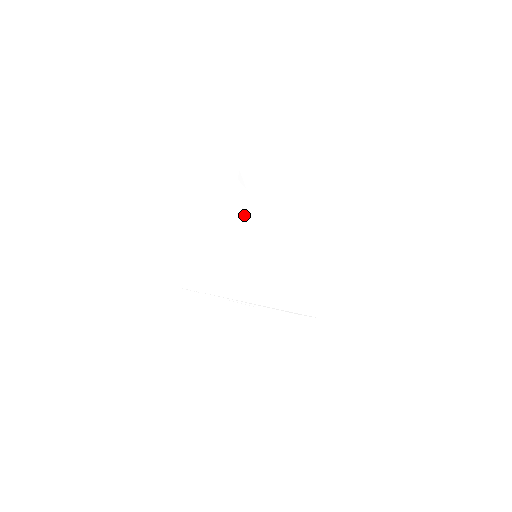
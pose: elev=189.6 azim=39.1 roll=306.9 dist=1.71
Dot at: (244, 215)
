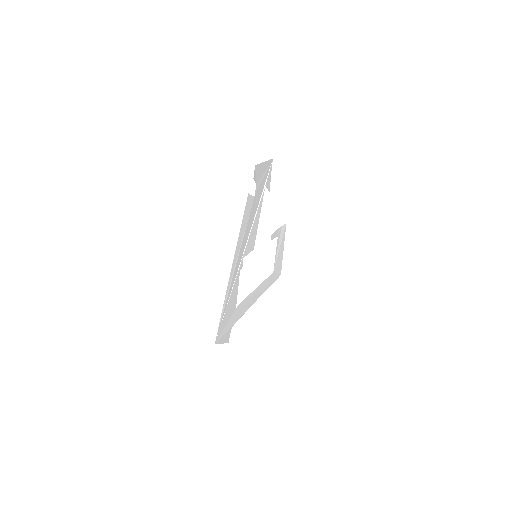
Dot at: (252, 218)
